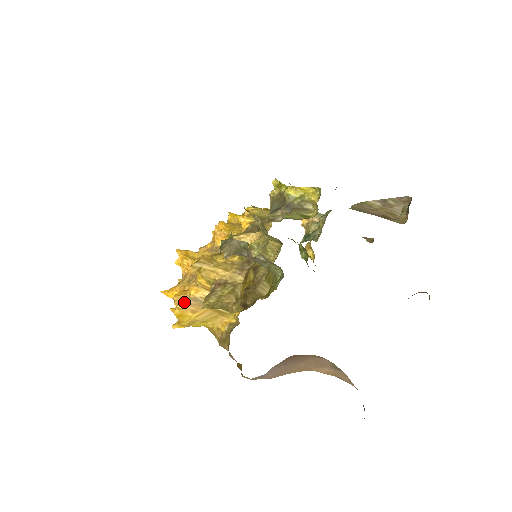
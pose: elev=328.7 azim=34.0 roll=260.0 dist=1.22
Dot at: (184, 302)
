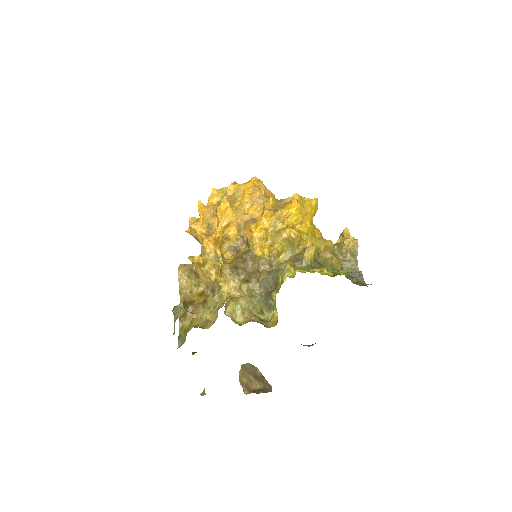
Dot at: (193, 233)
